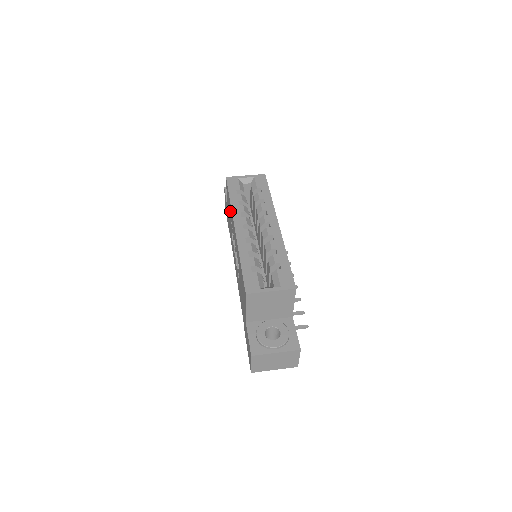
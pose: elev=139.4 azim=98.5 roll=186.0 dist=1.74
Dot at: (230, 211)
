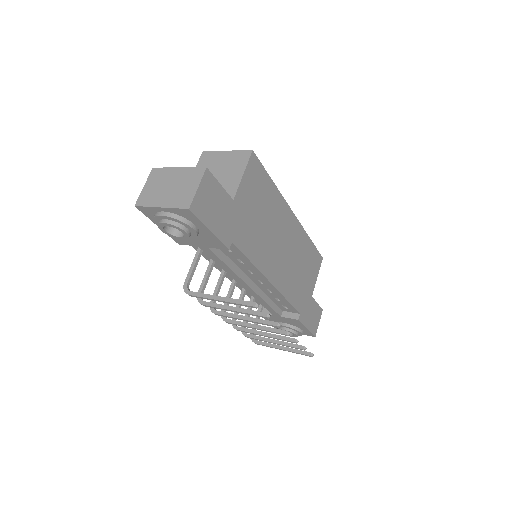
Dot at: occluded
